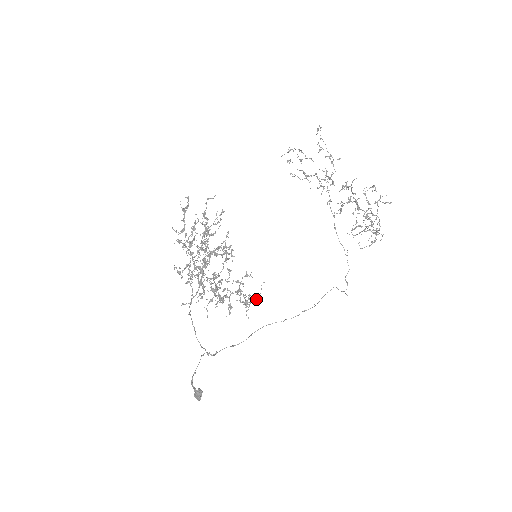
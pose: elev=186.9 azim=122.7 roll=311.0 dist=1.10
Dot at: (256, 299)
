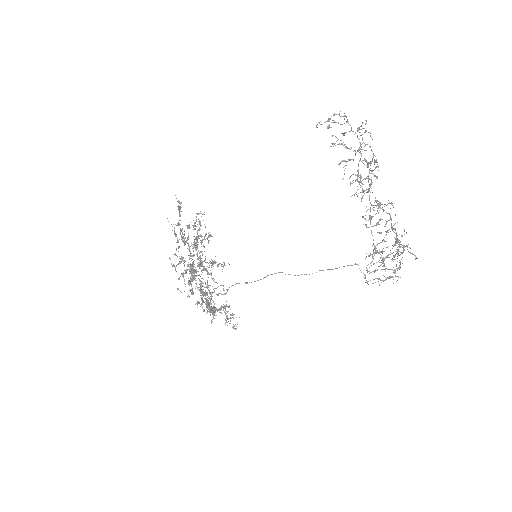
Dot at: (232, 327)
